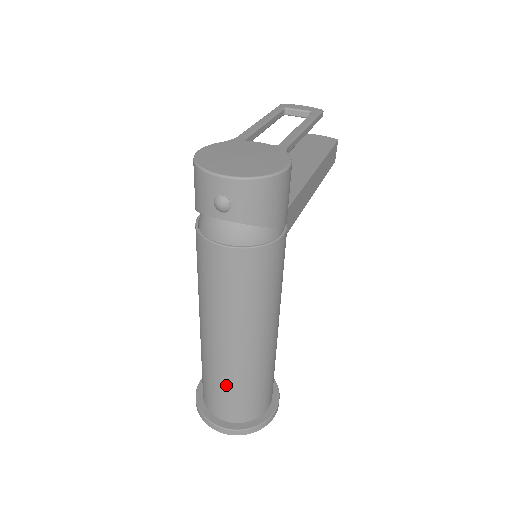
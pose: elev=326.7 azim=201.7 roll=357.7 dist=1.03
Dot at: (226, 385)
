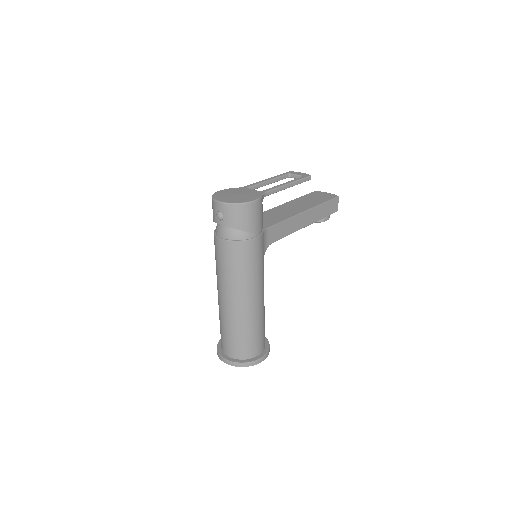
Dot at: (227, 329)
